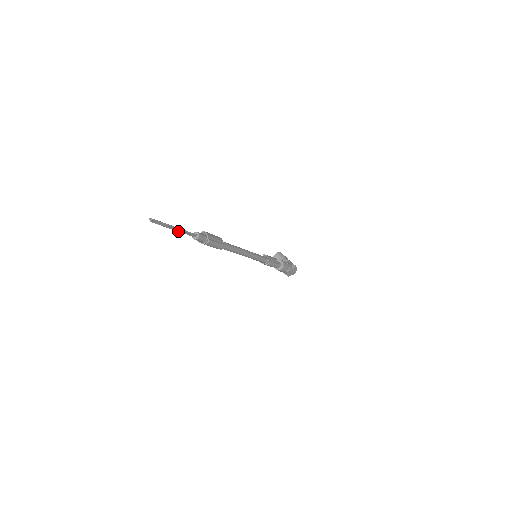
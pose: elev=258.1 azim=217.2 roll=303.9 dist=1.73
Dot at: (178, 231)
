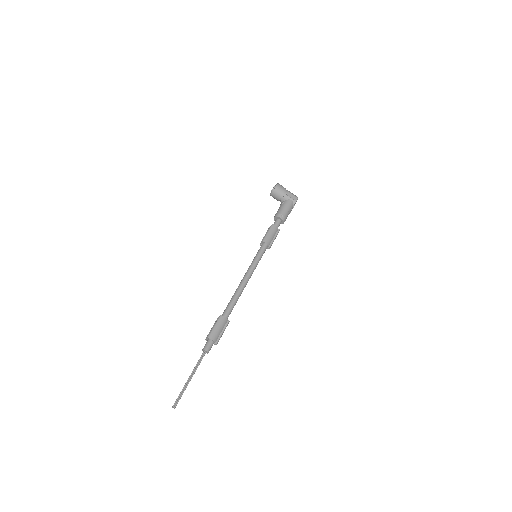
Dot at: occluded
